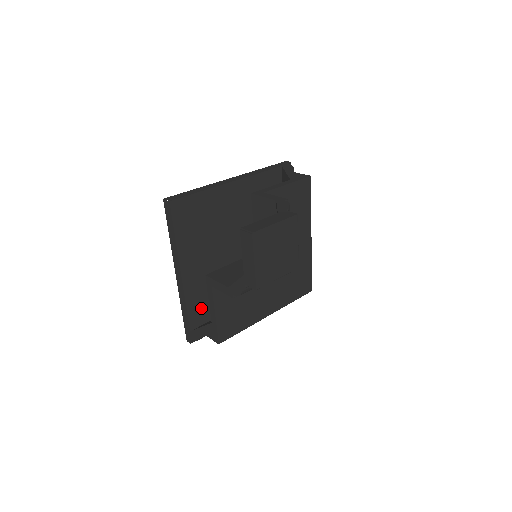
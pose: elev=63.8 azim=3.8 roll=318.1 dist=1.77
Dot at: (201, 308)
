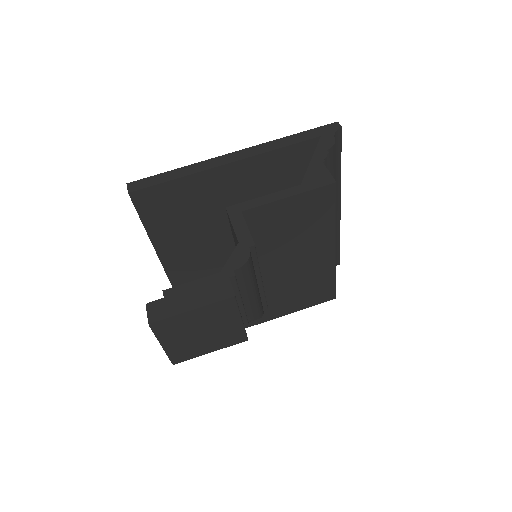
Dot at: occluded
